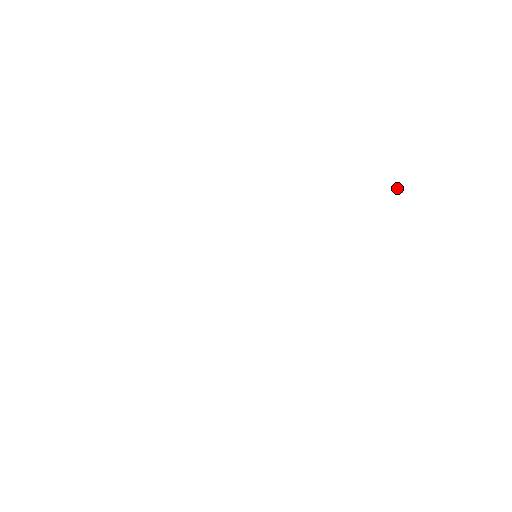
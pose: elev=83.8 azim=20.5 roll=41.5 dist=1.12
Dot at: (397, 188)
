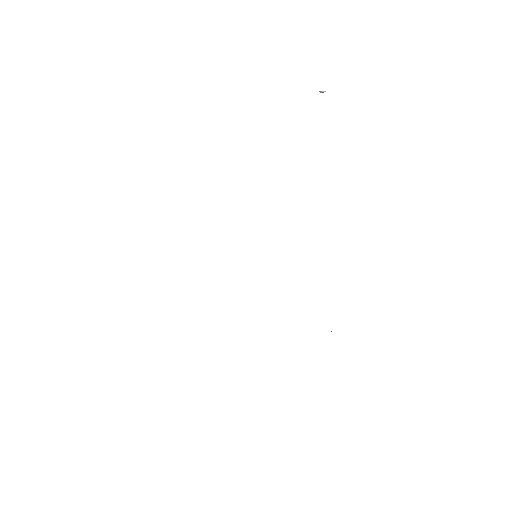
Dot at: (319, 91)
